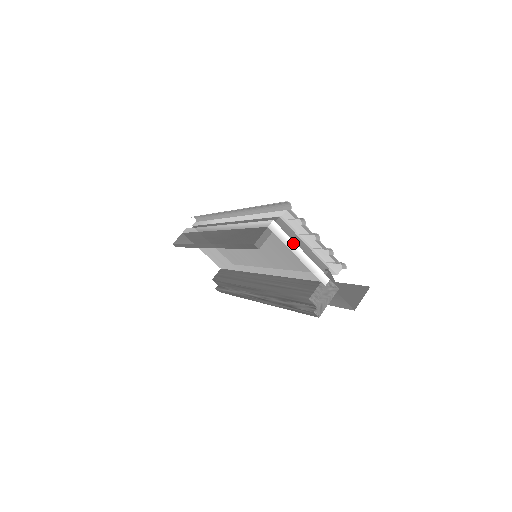
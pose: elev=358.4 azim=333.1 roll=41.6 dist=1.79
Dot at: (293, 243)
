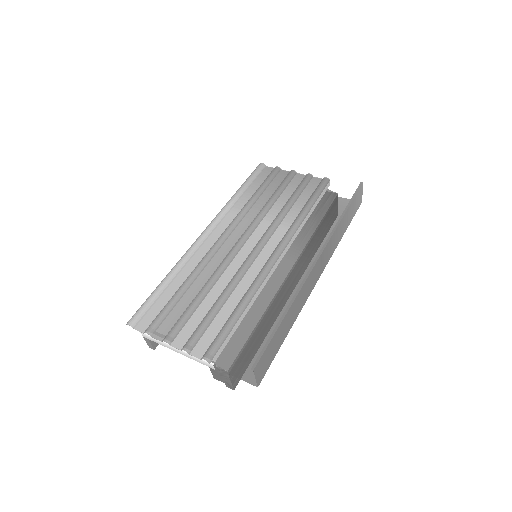
Dot at: (165, 343)
